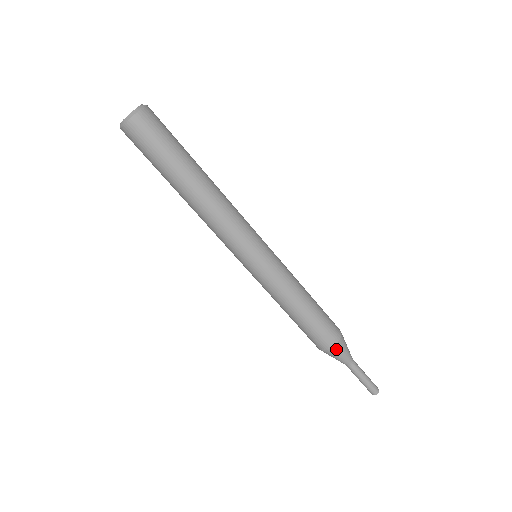
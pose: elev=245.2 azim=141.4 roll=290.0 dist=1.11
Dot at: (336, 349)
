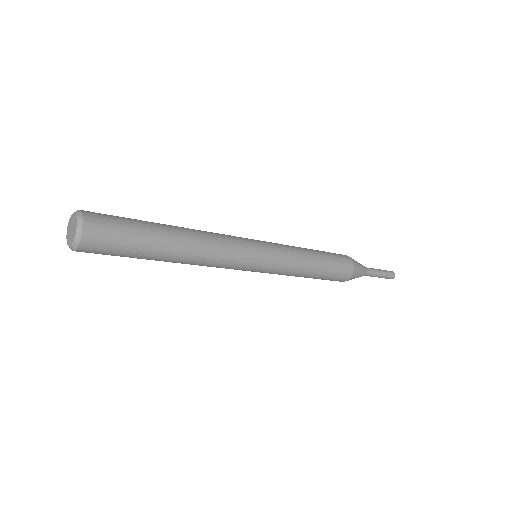
Dot at: occluded
